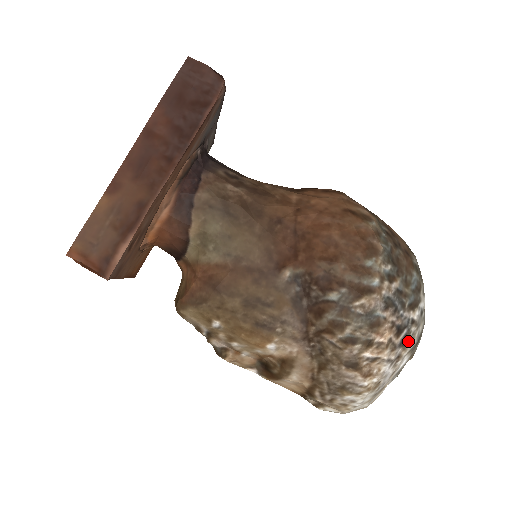
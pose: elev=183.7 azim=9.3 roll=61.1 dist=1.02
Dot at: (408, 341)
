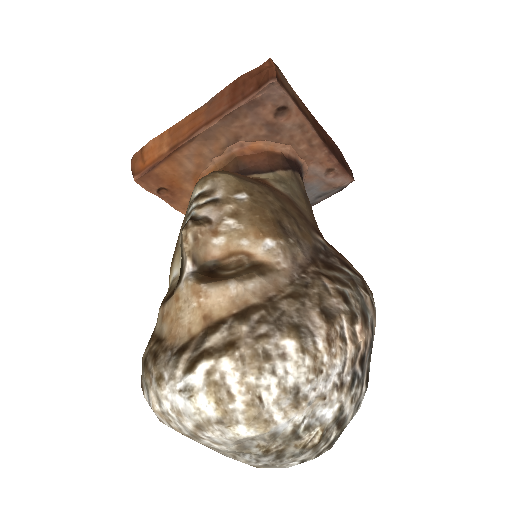
Dot at: (353, 390)
